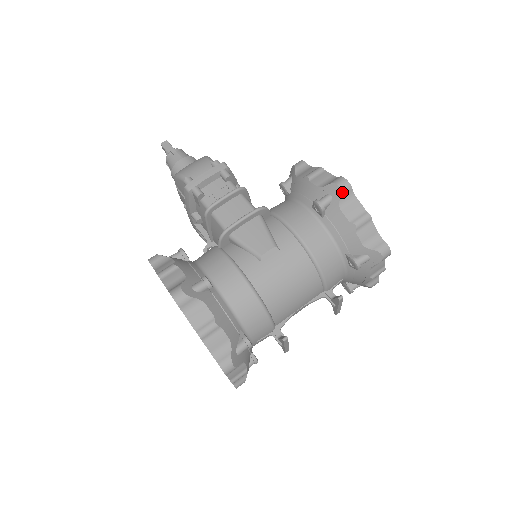
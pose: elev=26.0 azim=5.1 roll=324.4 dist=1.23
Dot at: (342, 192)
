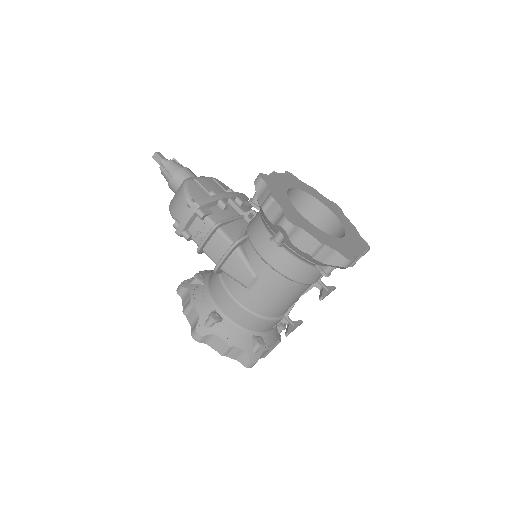
Dot at: (288, 233)
